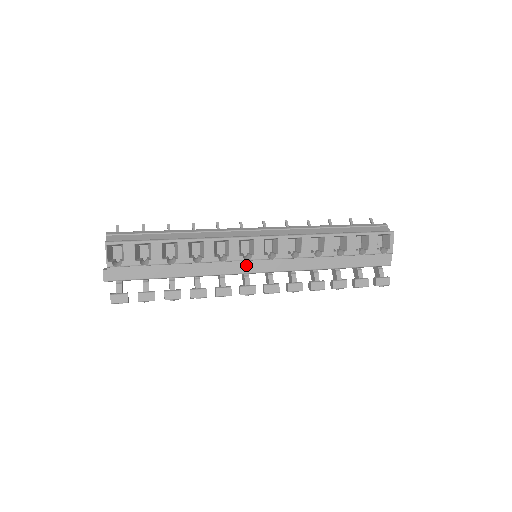
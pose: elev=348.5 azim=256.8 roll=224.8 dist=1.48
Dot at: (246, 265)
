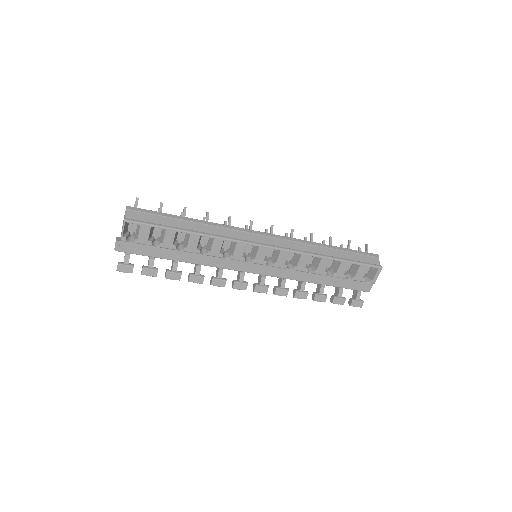
Dot at: (245, 265)
